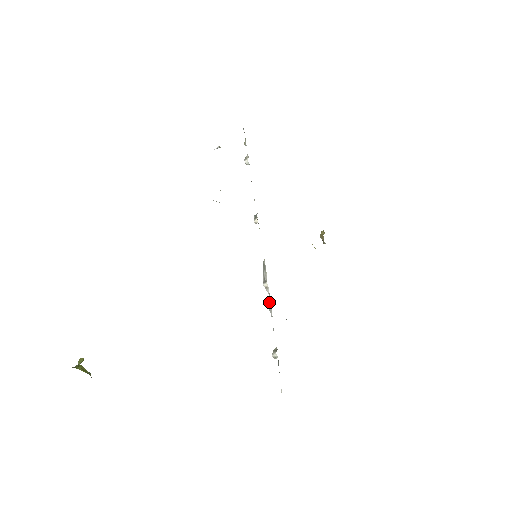
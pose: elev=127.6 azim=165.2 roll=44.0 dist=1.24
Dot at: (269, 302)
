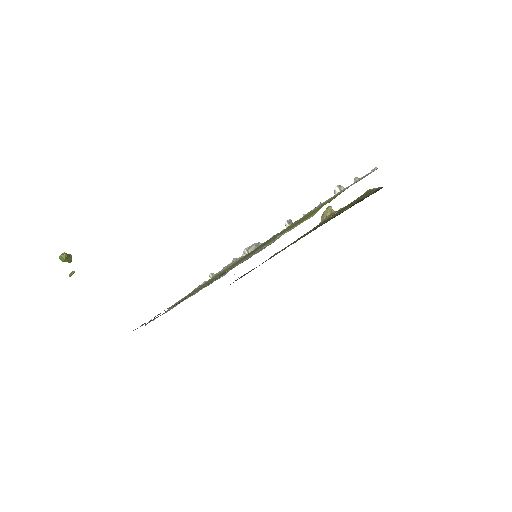
Dot at: occluded
